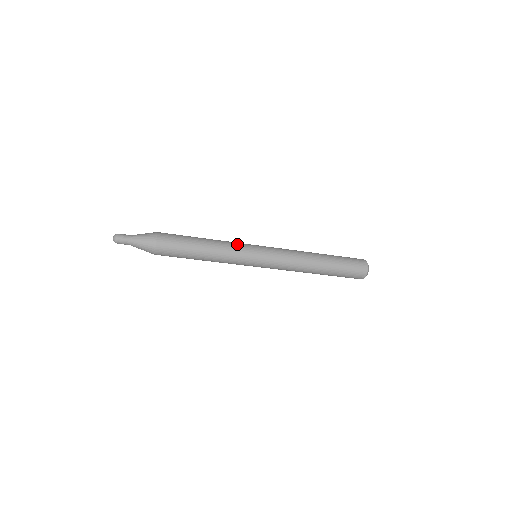
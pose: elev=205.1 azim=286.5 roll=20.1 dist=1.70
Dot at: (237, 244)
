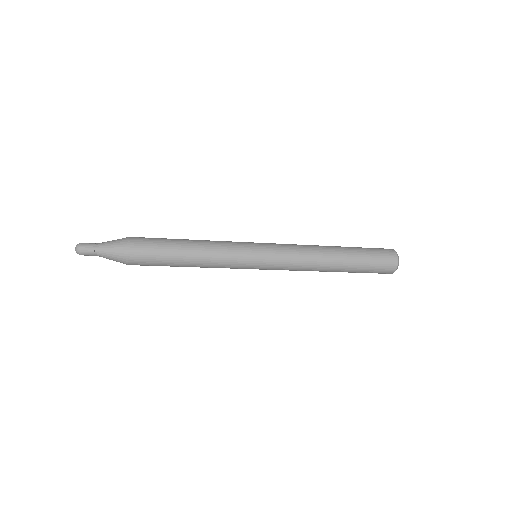
Dot at: (230, 244)
